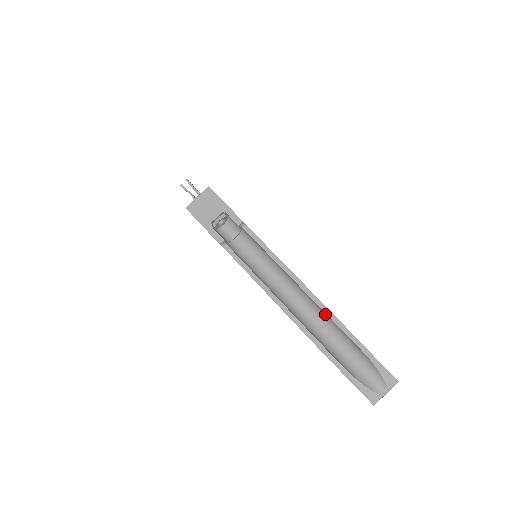
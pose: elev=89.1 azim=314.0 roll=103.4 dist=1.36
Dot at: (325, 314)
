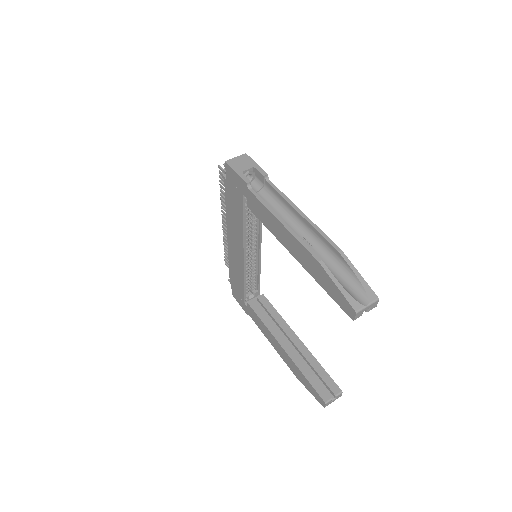
Dot at: (322, 242)
